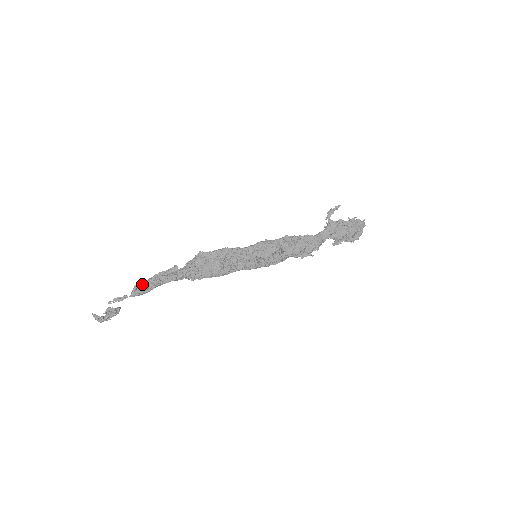
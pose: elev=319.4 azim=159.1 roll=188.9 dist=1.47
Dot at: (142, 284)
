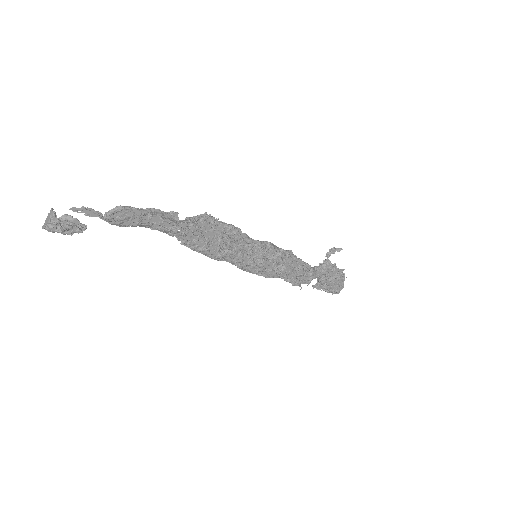
Dot at: (128, 210)
